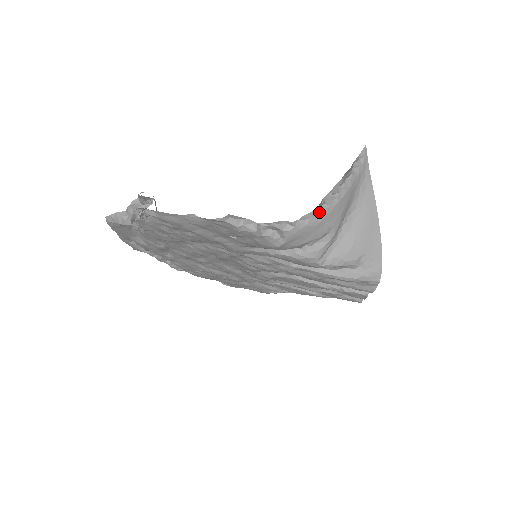
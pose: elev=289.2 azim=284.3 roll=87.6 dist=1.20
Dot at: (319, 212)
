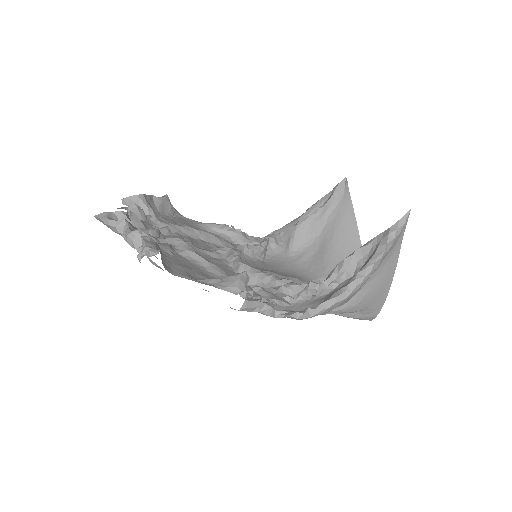
Dot at: (339, 301)
